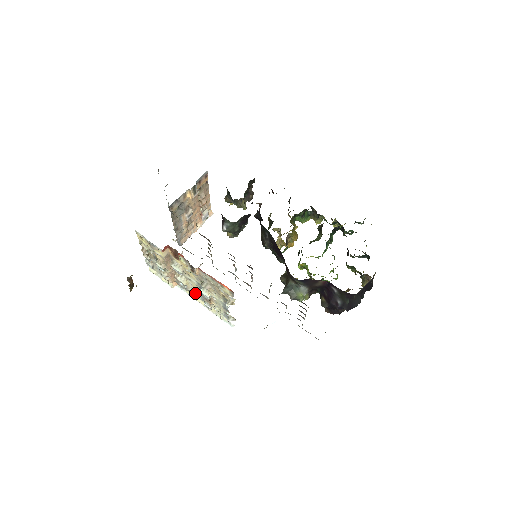
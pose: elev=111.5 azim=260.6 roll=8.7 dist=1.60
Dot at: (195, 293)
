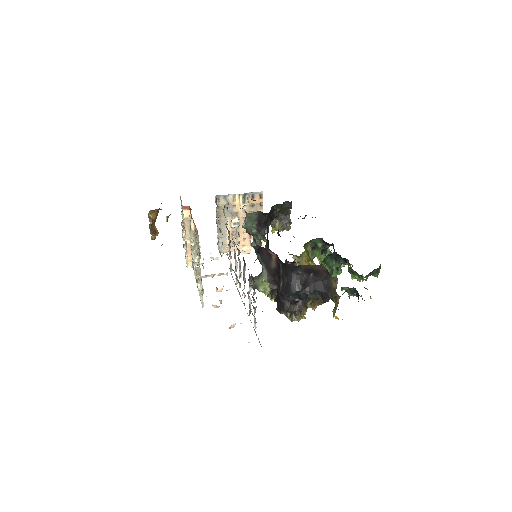
Dot at: occluded
